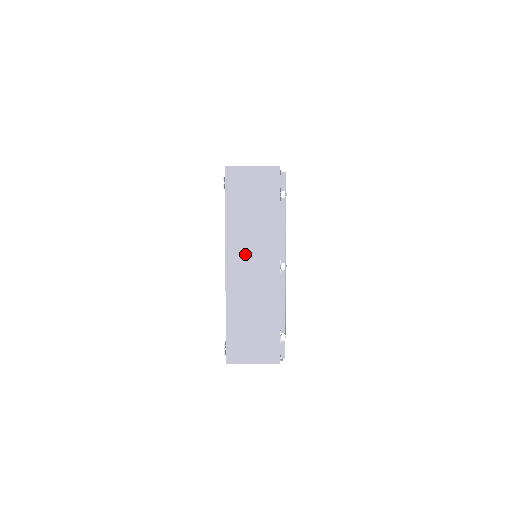
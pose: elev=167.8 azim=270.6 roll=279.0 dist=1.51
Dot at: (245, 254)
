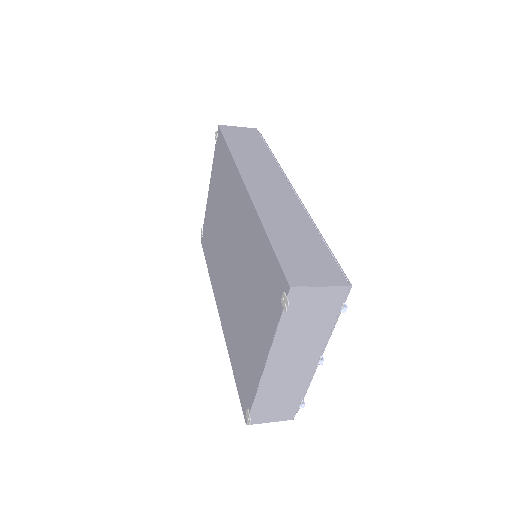
Dot at: (288, 356)
